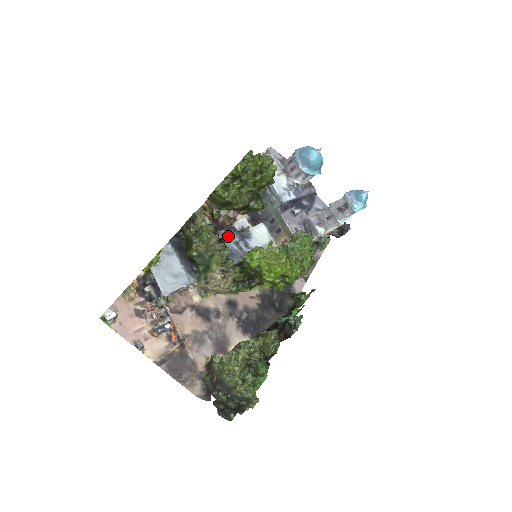
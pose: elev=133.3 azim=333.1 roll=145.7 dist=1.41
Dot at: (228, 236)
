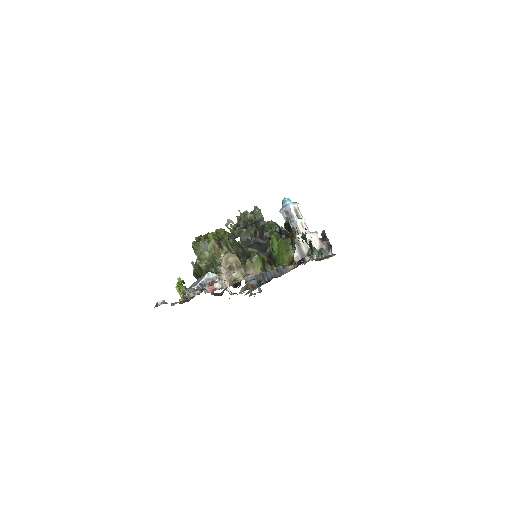
Dot at: occluded
